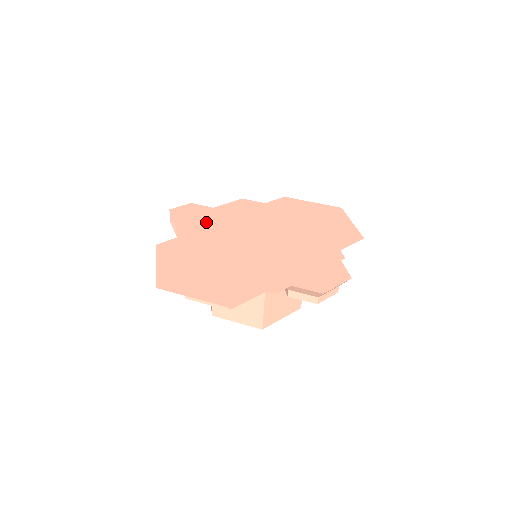
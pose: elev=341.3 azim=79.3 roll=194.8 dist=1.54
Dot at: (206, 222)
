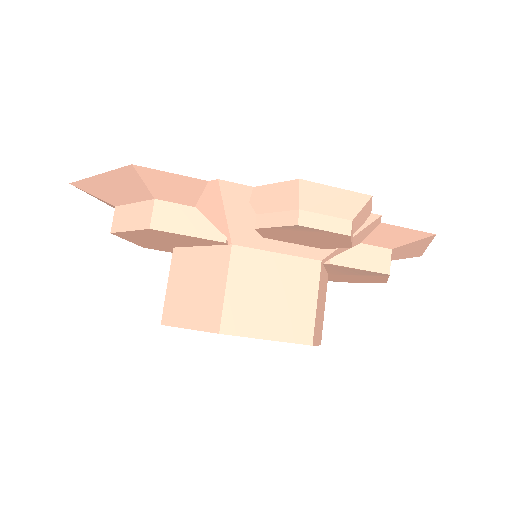
Dot at: occluded
